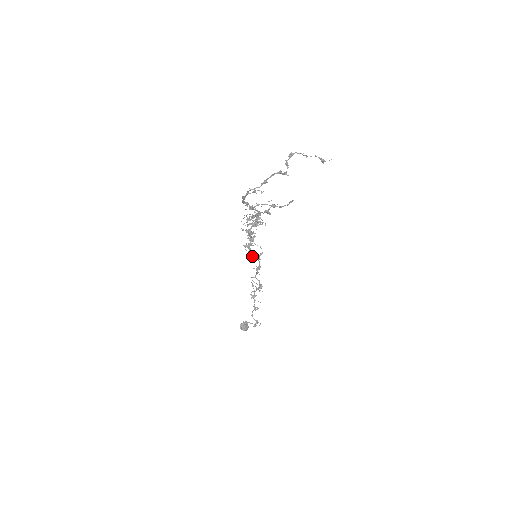
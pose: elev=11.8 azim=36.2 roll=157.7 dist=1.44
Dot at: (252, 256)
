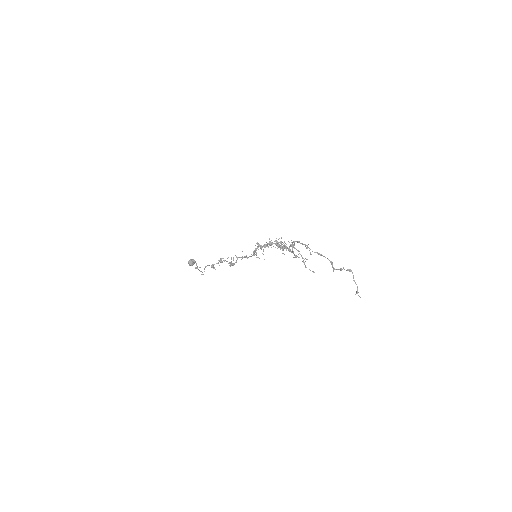
Dot at: (253, 251)
